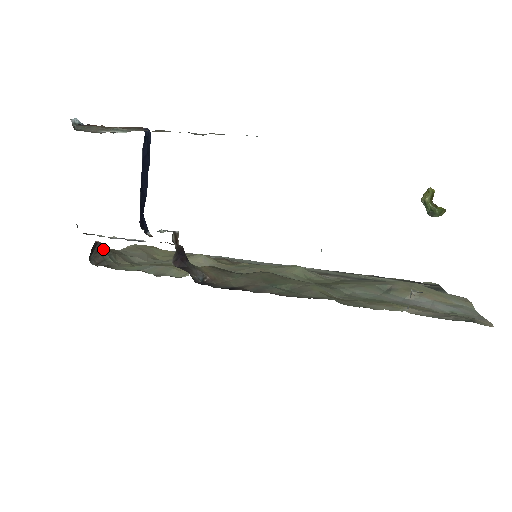
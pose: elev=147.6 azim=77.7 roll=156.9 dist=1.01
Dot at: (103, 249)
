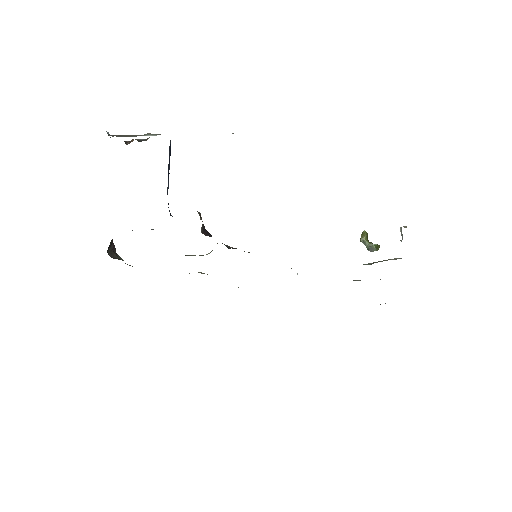
Dot at: occluded
